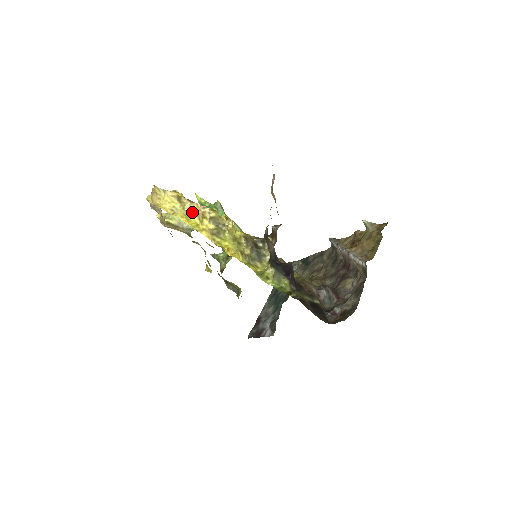
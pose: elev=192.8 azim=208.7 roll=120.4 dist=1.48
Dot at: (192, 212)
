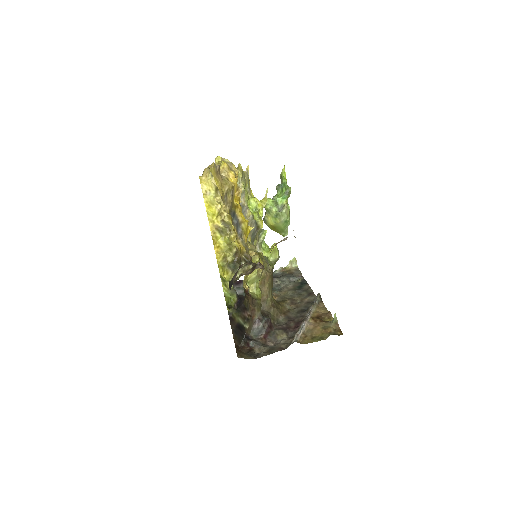
Dot at: (219, 204)
